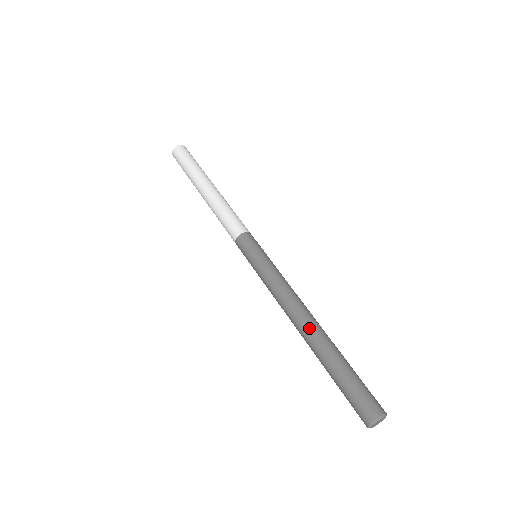
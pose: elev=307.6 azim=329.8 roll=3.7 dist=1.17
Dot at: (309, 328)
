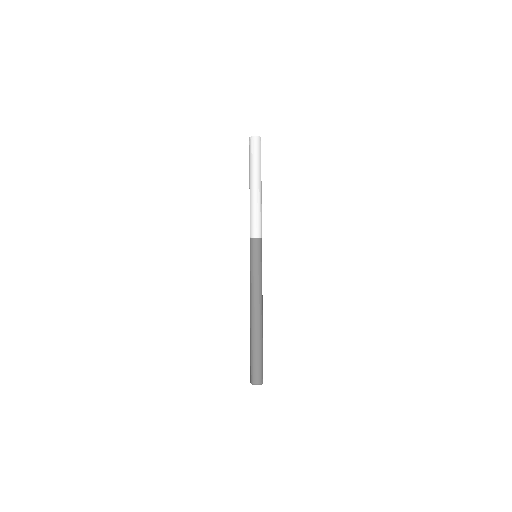
Dot at: (254, 321)
